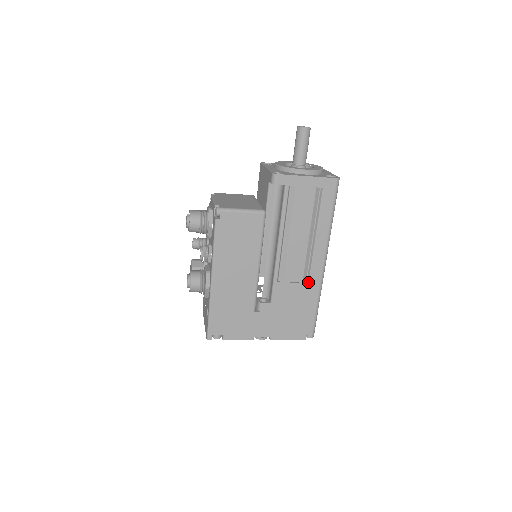
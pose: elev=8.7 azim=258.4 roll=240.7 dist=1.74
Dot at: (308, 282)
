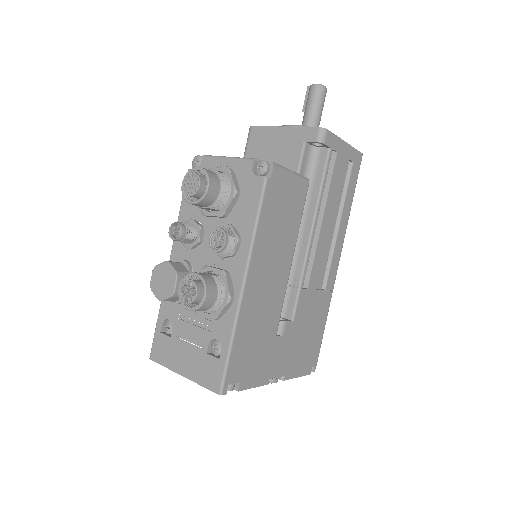
Dot at: (325, 289)
